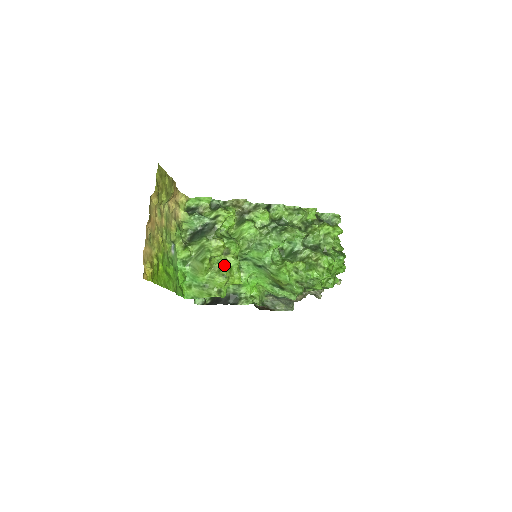
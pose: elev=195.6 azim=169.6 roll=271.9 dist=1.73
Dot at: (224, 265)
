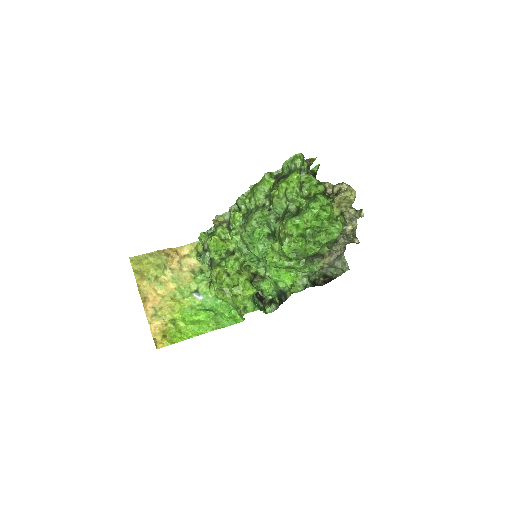
Dot at: (233, 285)
